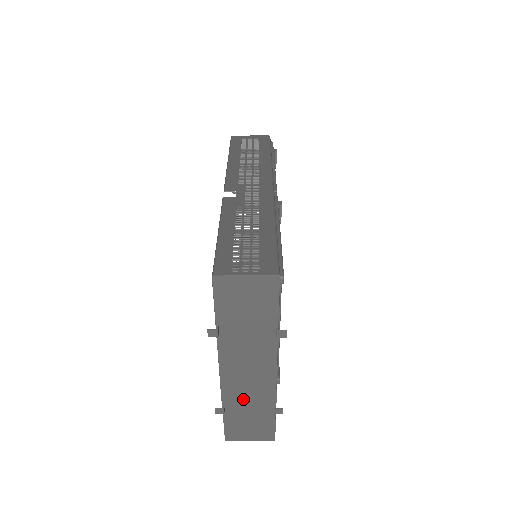
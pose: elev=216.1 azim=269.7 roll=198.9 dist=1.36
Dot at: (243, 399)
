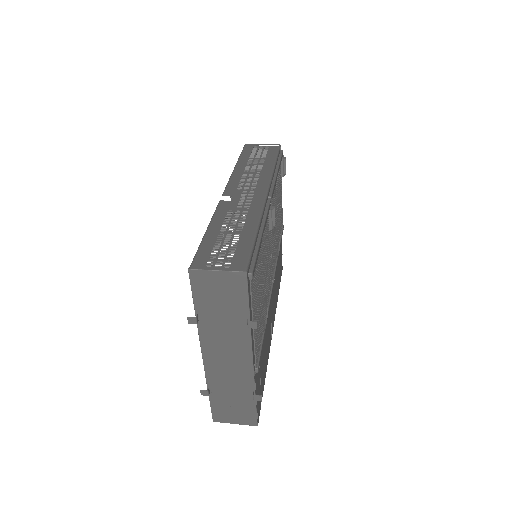
Dot at: (225, 384)
